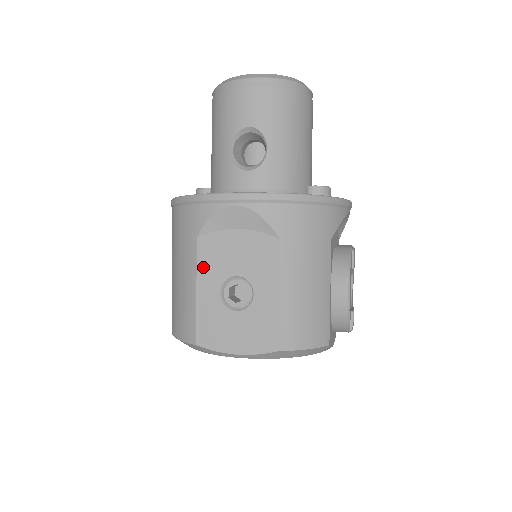
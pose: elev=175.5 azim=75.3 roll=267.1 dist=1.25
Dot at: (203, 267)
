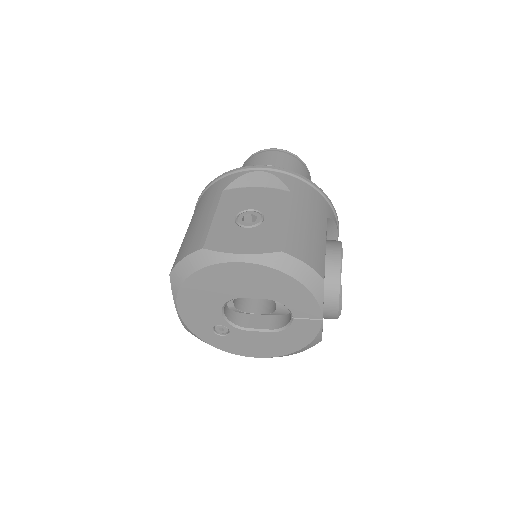
Dot at: (224, 204)
